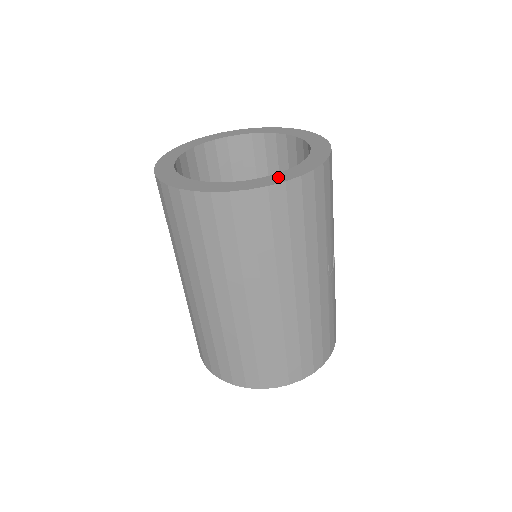
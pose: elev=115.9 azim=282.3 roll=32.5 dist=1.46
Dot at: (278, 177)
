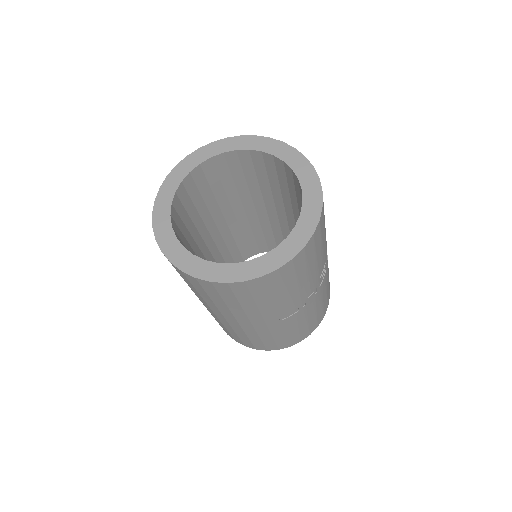
Dot at: (213, 270)
